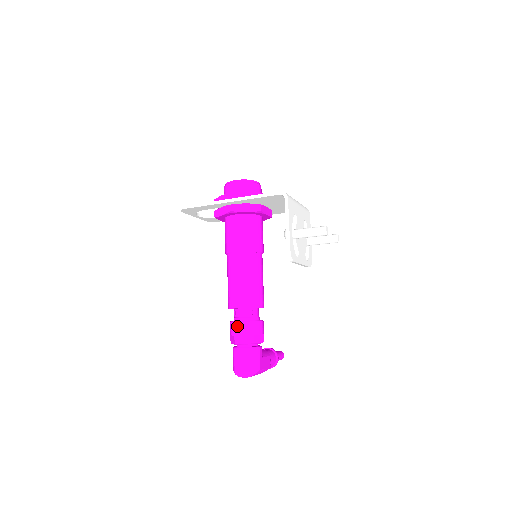
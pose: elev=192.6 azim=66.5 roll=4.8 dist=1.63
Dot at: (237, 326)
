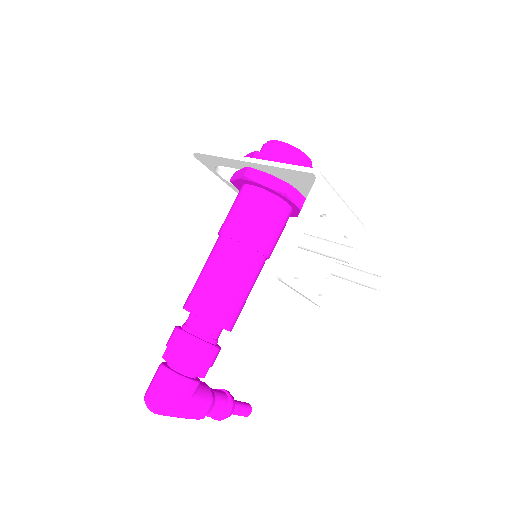
Dot at: (176, 335)
